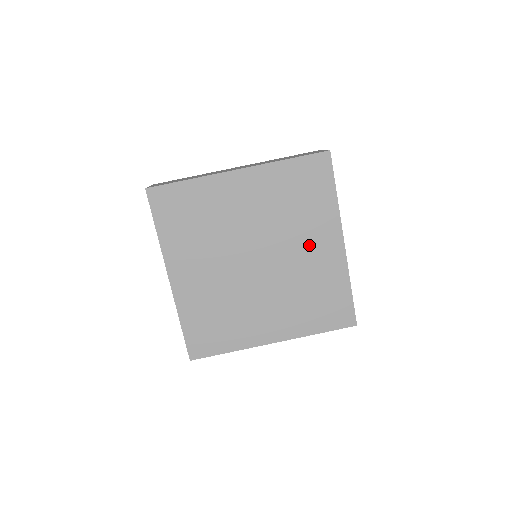
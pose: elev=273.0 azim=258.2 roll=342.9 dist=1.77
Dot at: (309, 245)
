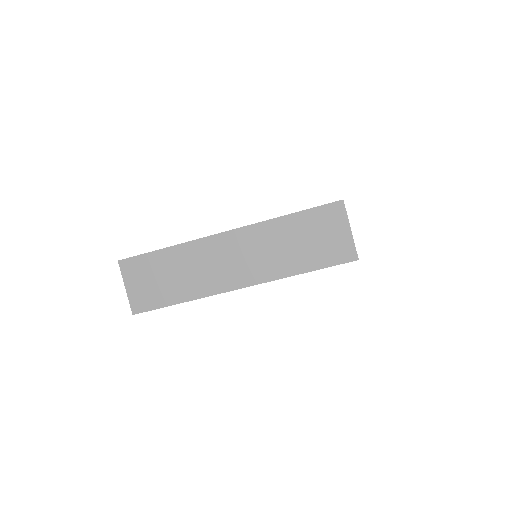
Dot at: occluded
